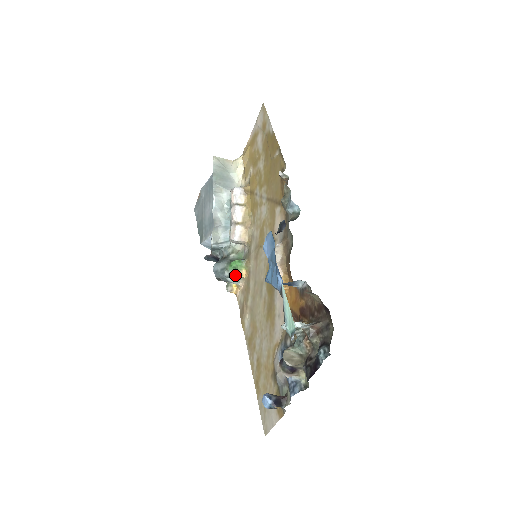
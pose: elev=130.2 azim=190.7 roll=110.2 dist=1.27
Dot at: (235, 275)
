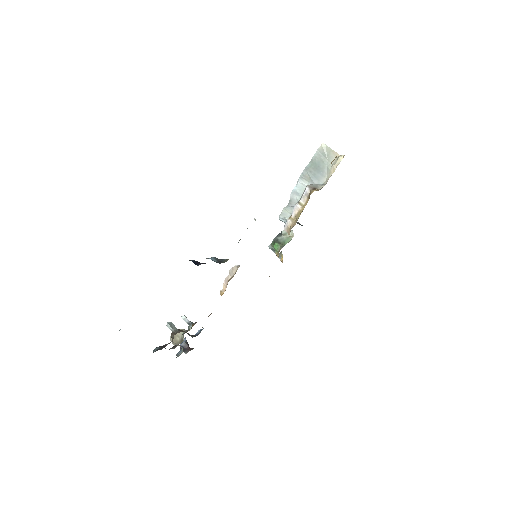
Dot at: occluded
